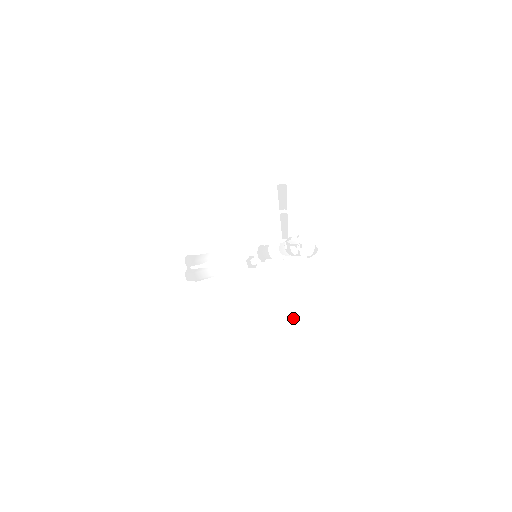
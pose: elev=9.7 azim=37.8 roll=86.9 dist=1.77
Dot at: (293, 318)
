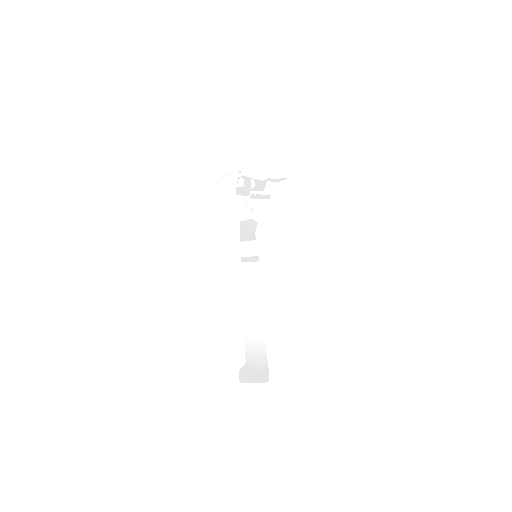
Dot at: occluded
